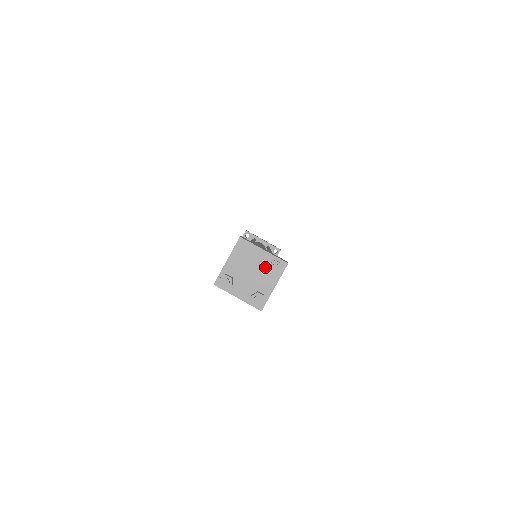
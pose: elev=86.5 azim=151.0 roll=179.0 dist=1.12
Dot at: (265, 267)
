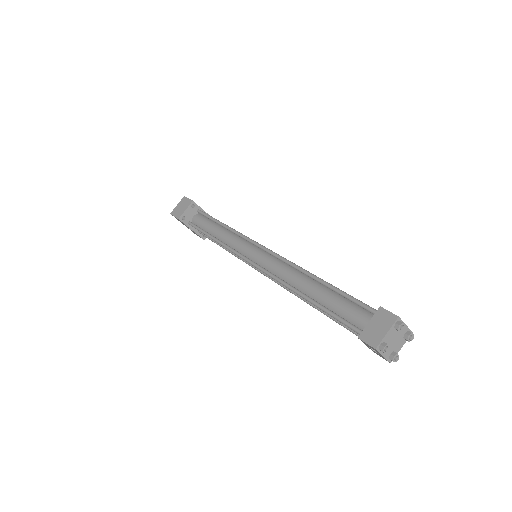
Dot at: (402, 335)
